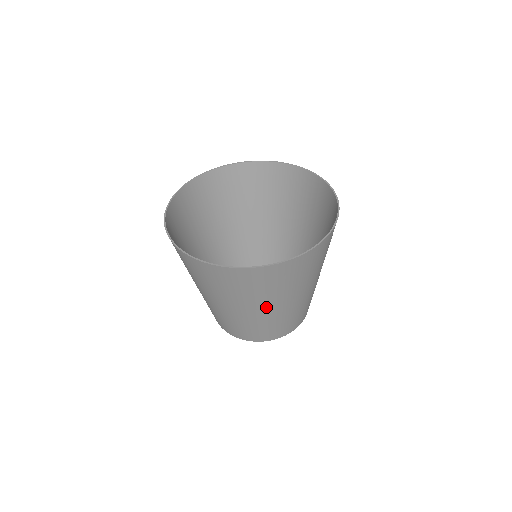
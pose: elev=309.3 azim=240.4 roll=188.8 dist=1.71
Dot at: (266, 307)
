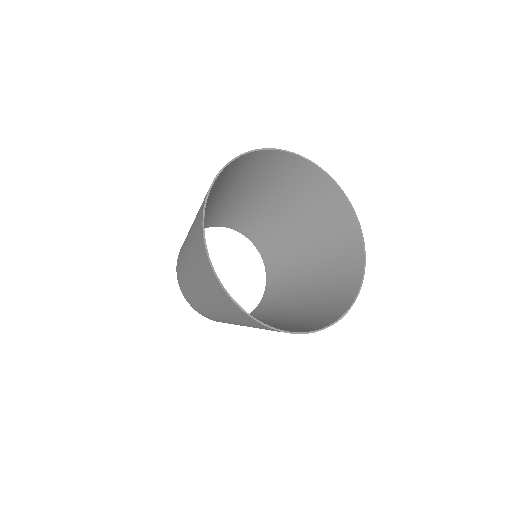
Dot at: occluded
